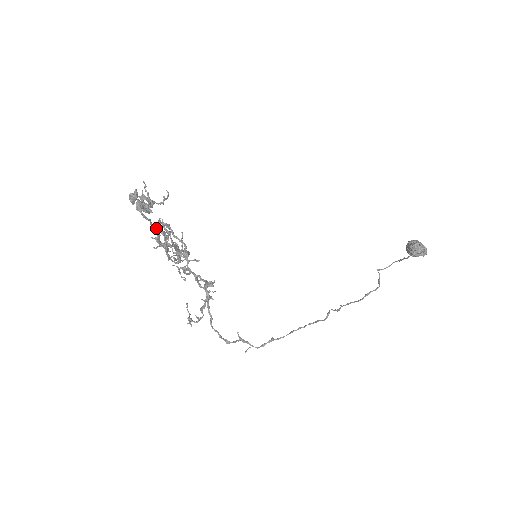
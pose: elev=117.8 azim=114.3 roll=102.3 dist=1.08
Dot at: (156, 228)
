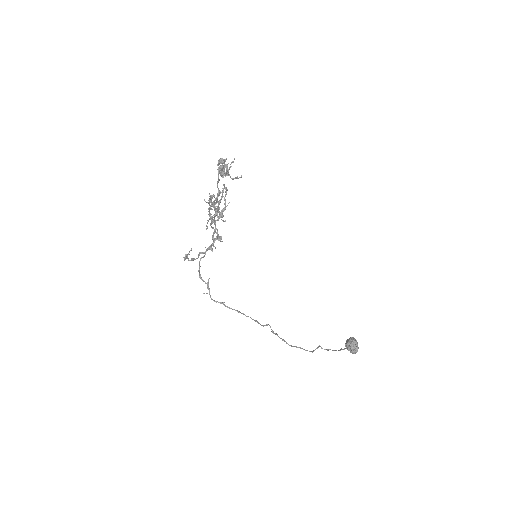
Dot at: (218, 188)
